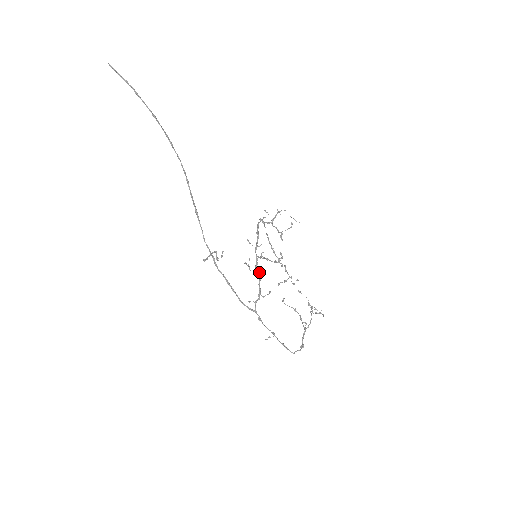
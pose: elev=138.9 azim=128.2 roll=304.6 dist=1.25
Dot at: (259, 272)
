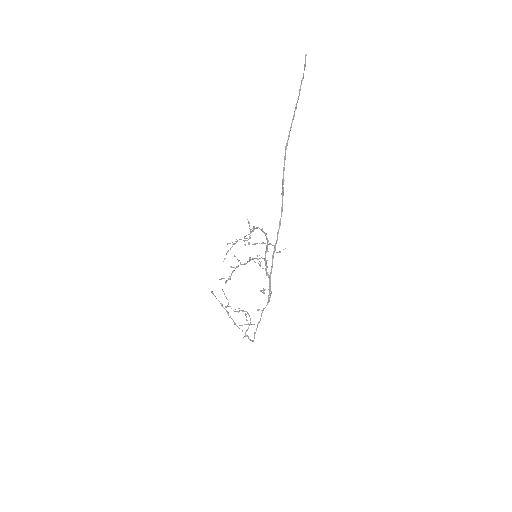
Dot at: (267, 272)
